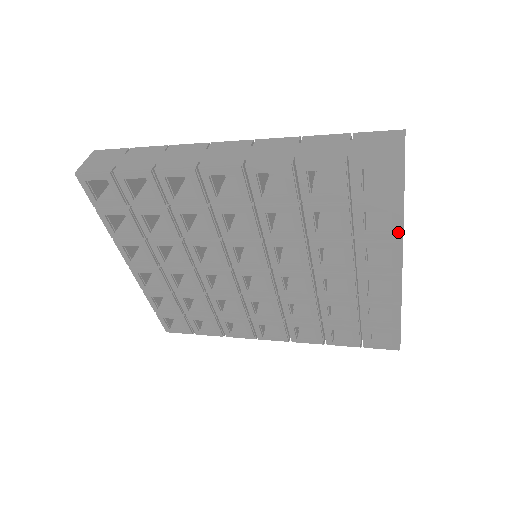
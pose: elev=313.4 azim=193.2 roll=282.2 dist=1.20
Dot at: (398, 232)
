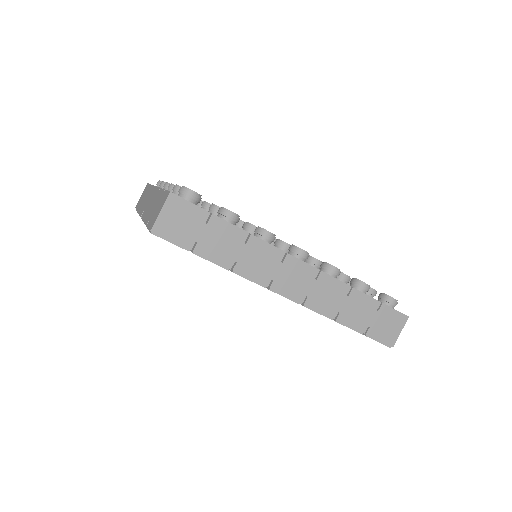
Dot at: occluded
